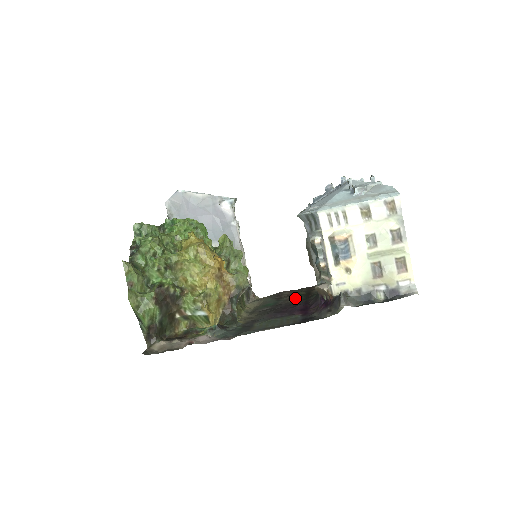
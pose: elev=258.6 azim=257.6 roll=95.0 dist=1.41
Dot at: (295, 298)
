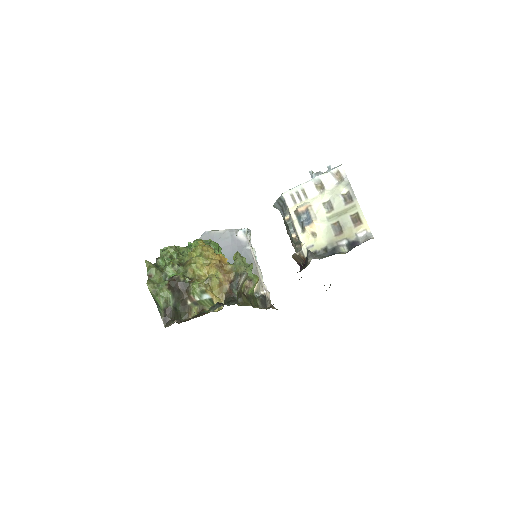
Dot at: occluded
